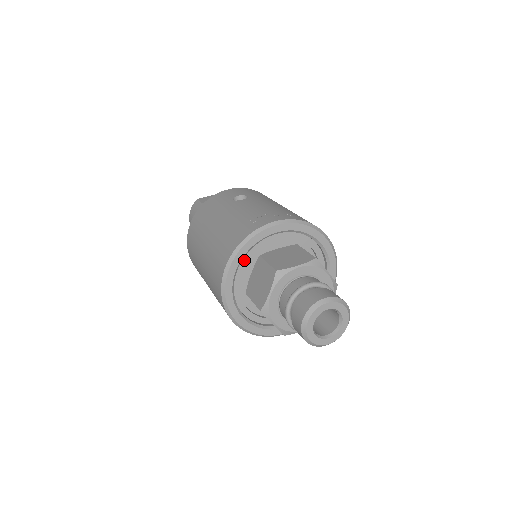
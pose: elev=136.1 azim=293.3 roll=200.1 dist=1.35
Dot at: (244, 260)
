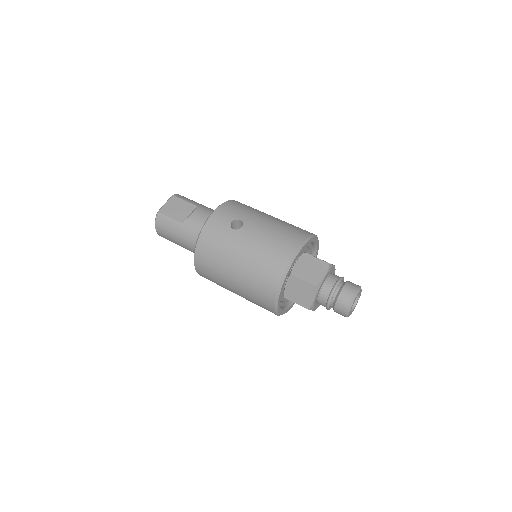
Dot at: occluded
